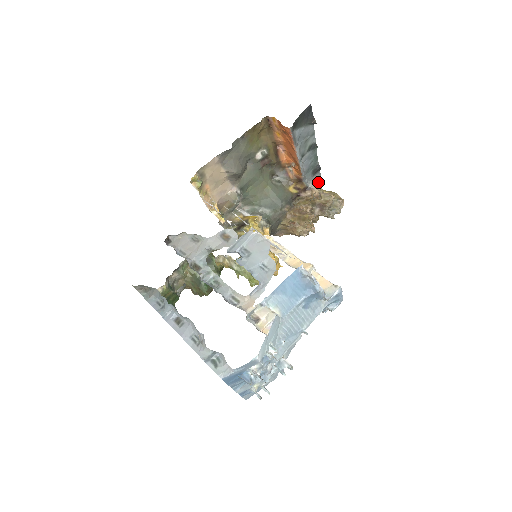
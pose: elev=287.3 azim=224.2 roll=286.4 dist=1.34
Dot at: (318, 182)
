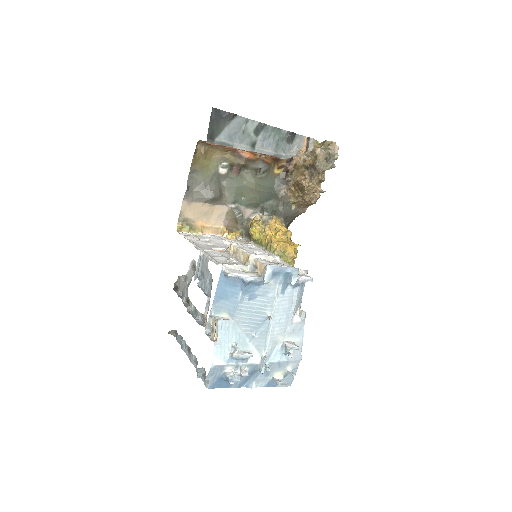
Dot at: (306, 143)
